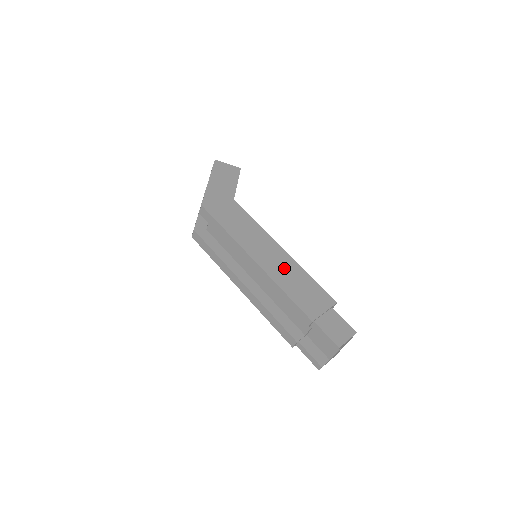
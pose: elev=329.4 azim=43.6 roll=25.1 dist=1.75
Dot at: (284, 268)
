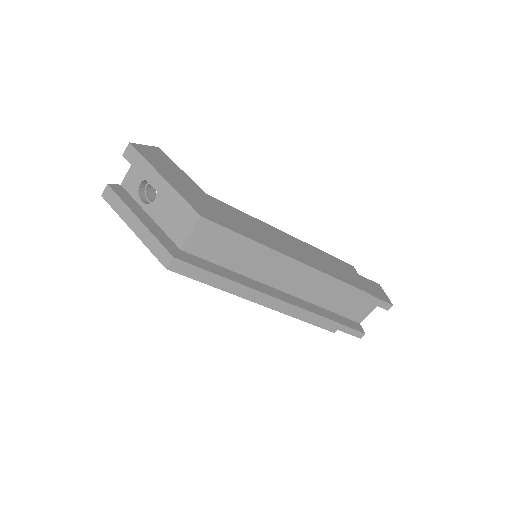
Dot at: (311, 254)
